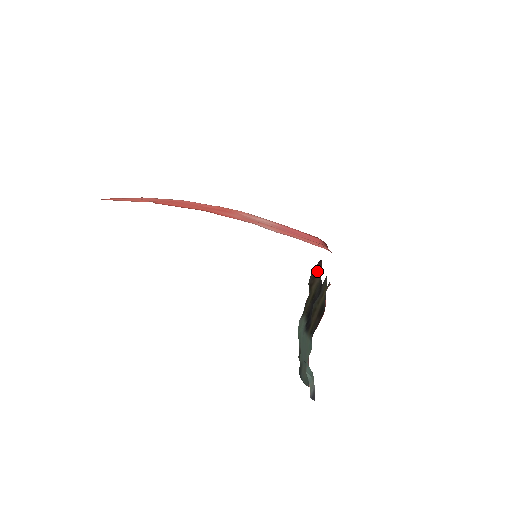
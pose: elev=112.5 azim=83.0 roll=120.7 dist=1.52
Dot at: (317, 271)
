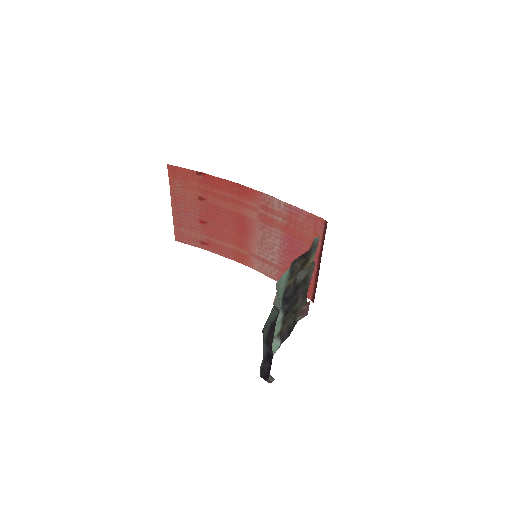
Dot at: occluded
